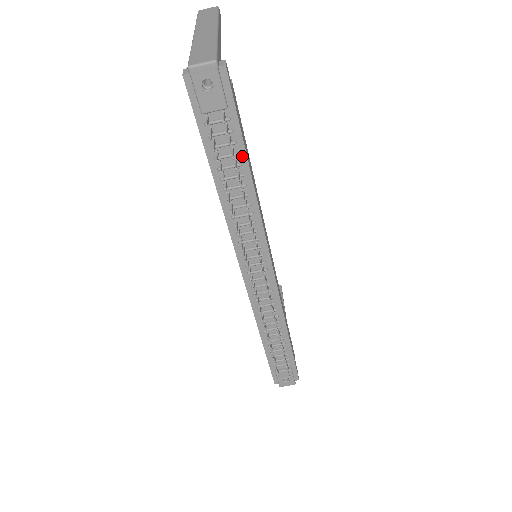
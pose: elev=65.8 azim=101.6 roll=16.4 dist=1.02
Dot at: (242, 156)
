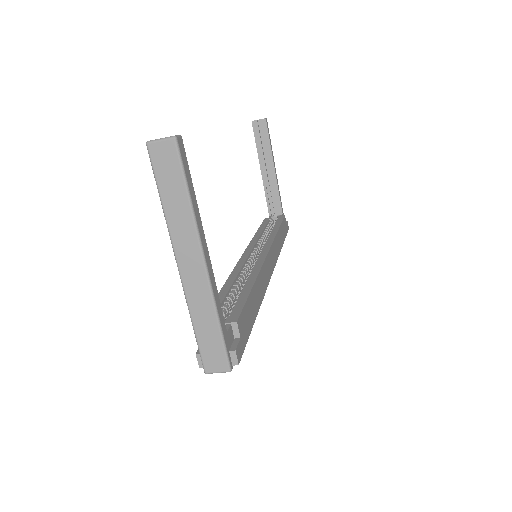
Dot at: occluded
